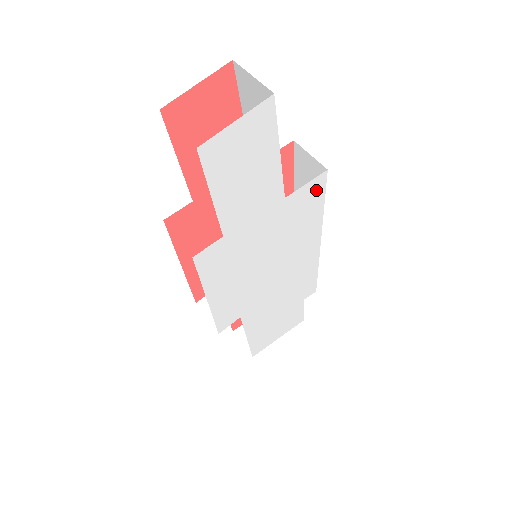
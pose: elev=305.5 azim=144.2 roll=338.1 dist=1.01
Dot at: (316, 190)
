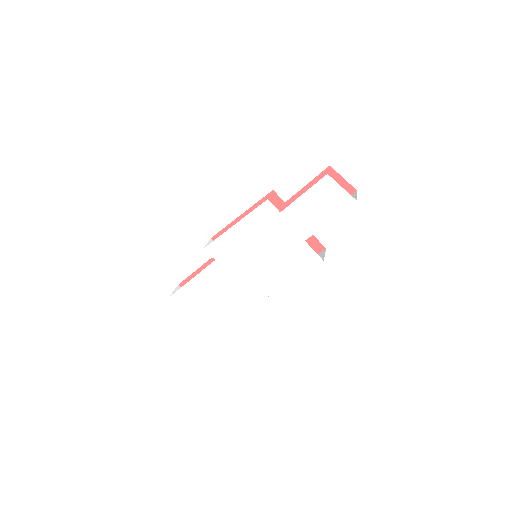
Dot at: (311, 261)
